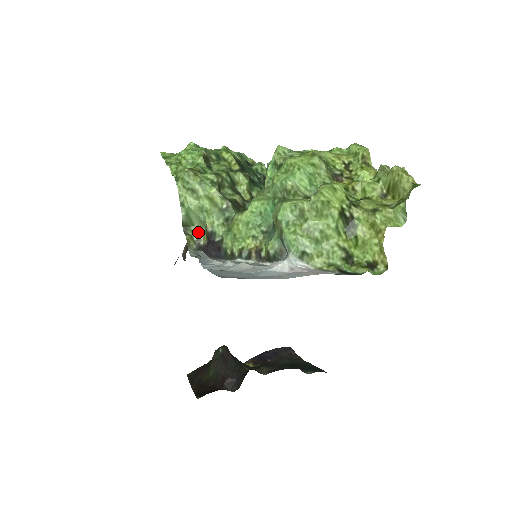
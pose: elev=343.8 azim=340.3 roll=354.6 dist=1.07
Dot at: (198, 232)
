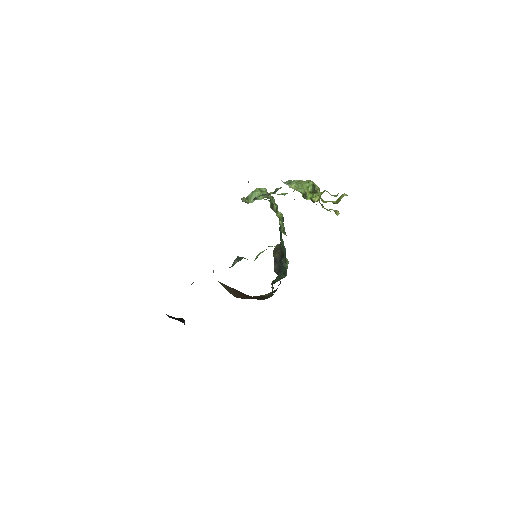
Dot at: occluded
